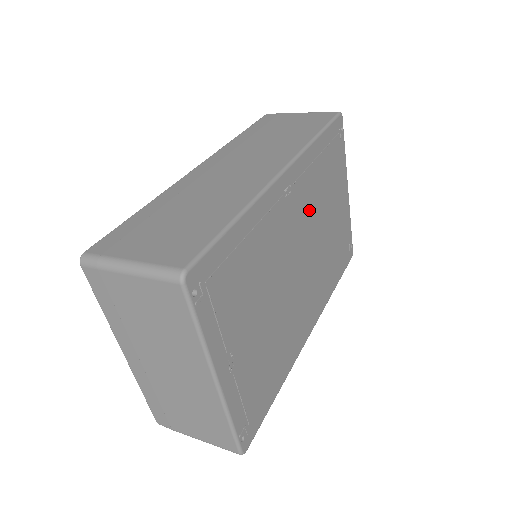
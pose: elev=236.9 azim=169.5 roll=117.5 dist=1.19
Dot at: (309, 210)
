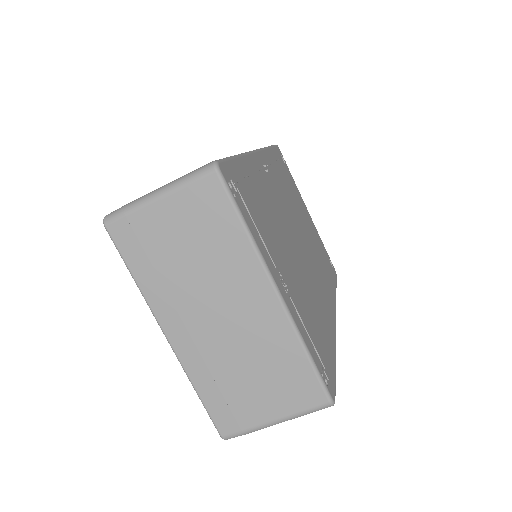
Dot at: (287, 199)
